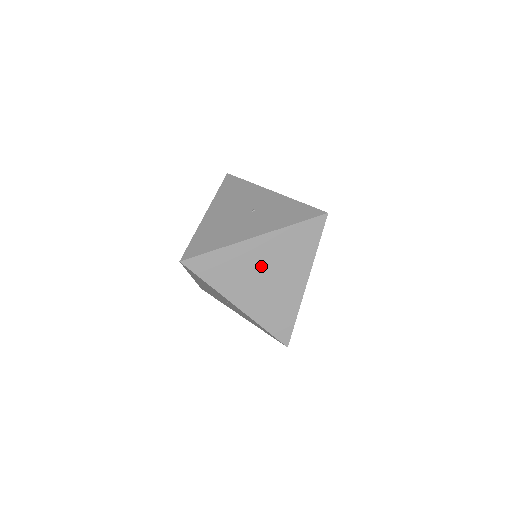
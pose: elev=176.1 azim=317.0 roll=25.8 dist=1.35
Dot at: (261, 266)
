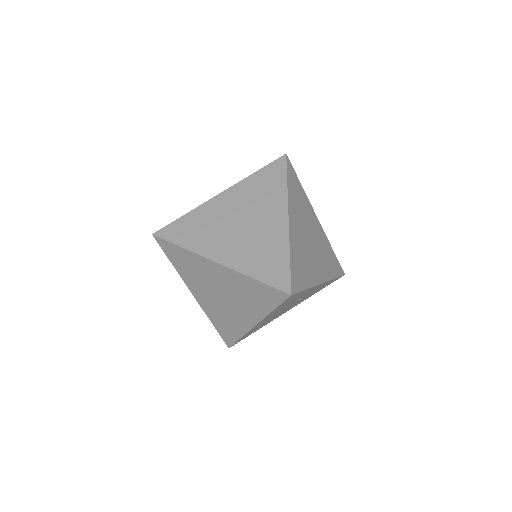
Dot at: (304, 236)
